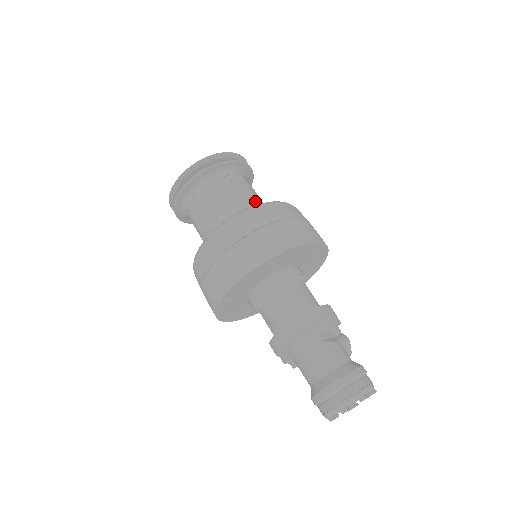
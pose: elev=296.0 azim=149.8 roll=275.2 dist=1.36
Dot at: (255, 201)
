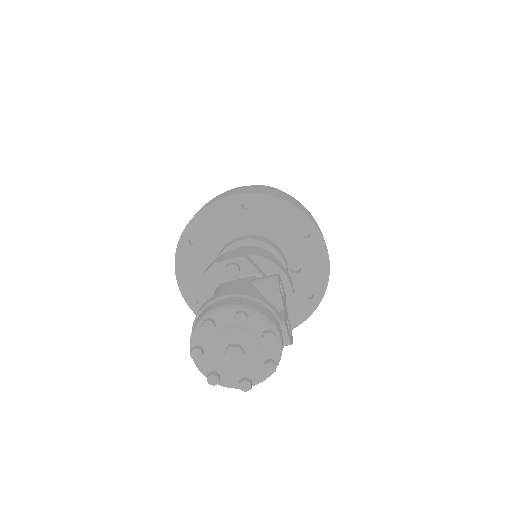
Dot at: occluded
